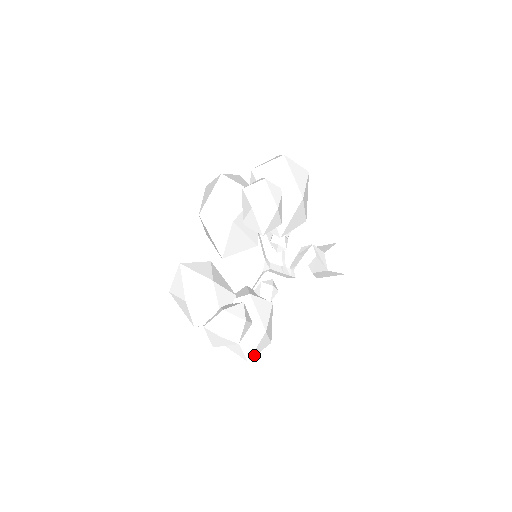
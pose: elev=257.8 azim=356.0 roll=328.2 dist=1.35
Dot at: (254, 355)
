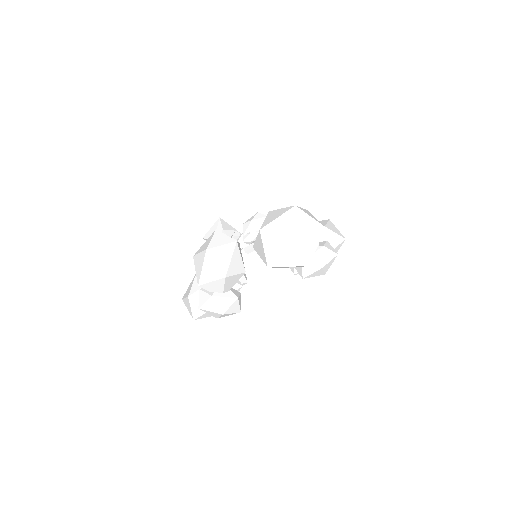
Dot at: occluded
